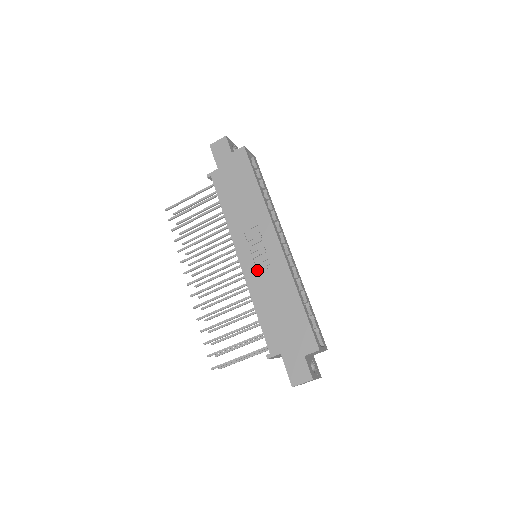
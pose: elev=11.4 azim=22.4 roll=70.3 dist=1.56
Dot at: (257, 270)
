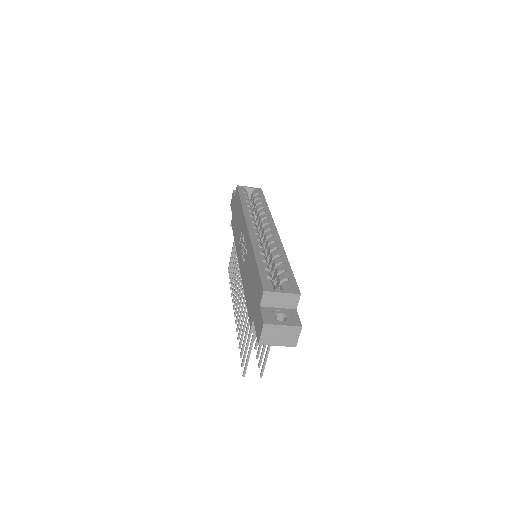
Dot at: (244, 263)
